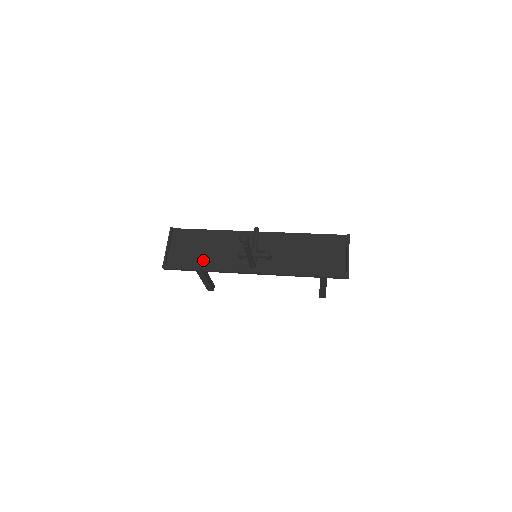
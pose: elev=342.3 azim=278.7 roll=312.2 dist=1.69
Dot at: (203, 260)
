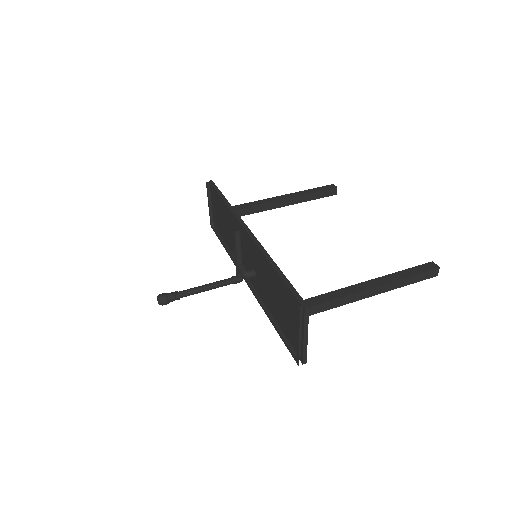
Dot at: (226, 236)
